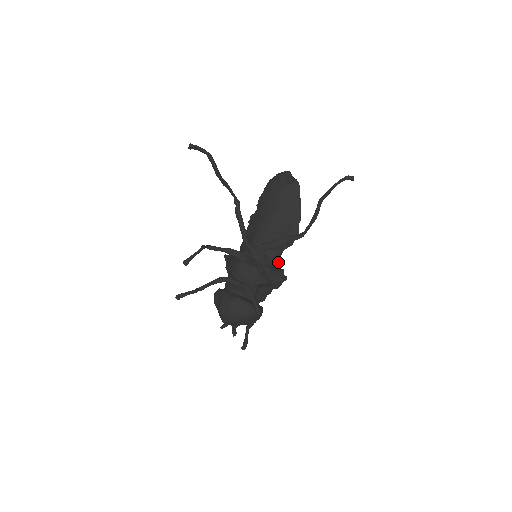
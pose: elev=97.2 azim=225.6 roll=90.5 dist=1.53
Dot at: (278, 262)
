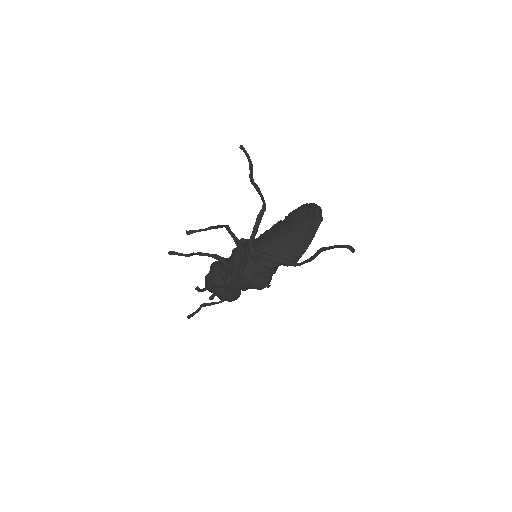
Dot at: (268, 272)
